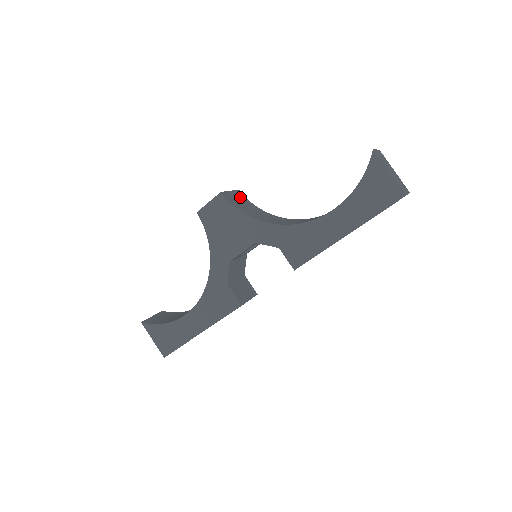
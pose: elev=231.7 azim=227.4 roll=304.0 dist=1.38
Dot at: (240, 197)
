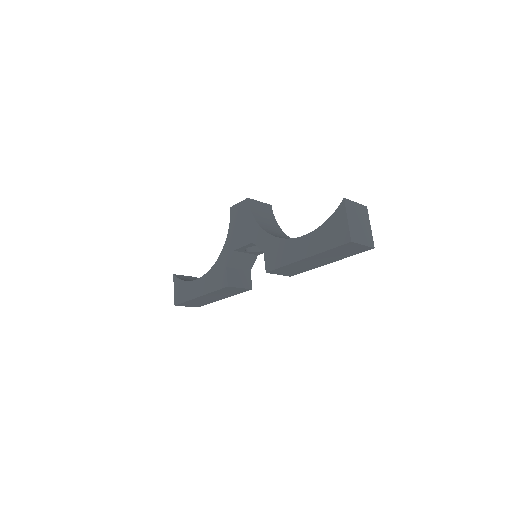
Dot at: (266, 209)
